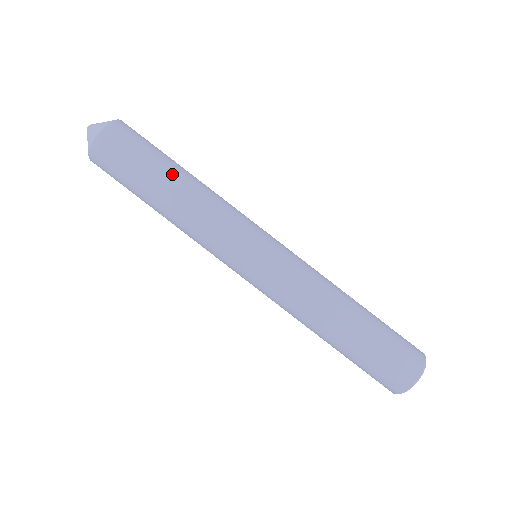
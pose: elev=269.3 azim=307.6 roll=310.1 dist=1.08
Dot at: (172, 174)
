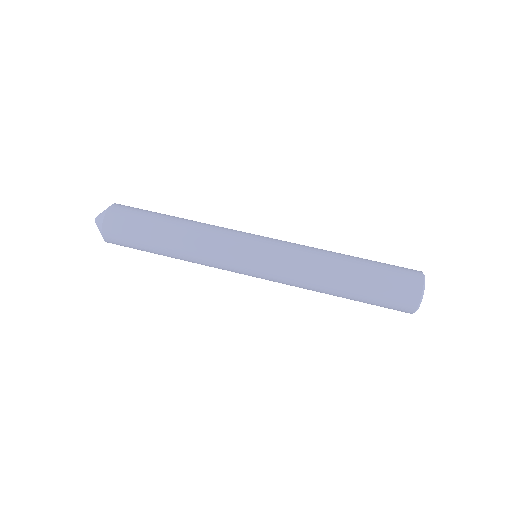
Dot at: (170, 218)
